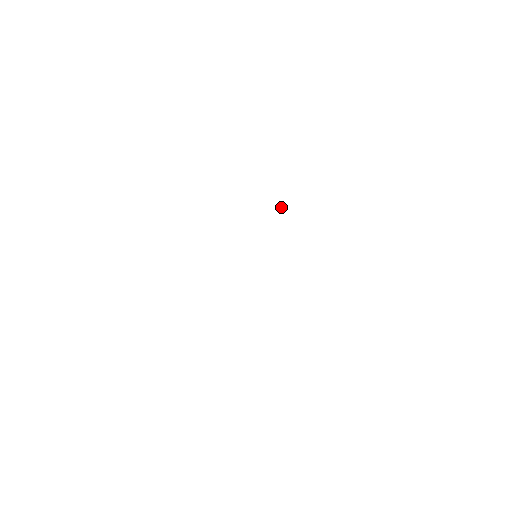
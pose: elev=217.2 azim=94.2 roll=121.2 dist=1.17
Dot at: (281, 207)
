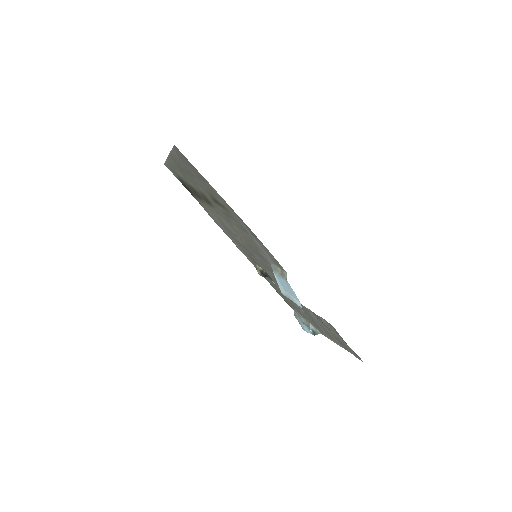
Dot at: (257, 265)
